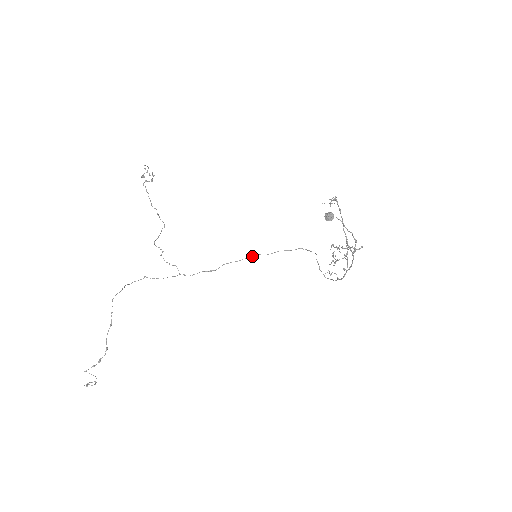
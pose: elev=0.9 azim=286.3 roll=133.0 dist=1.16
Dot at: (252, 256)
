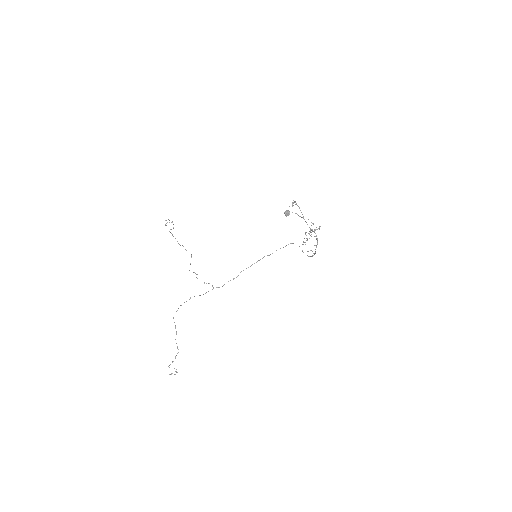
Dot at: (259, 260)
